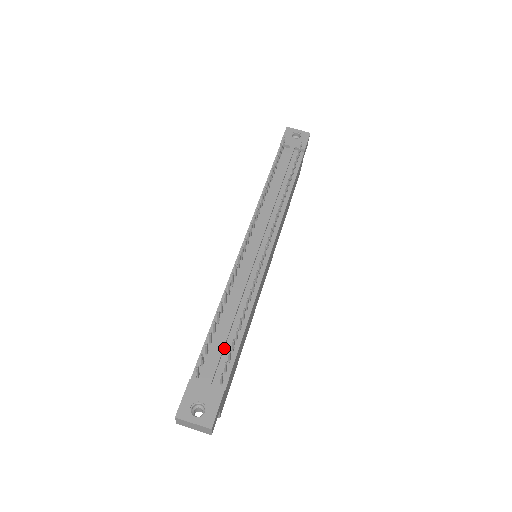
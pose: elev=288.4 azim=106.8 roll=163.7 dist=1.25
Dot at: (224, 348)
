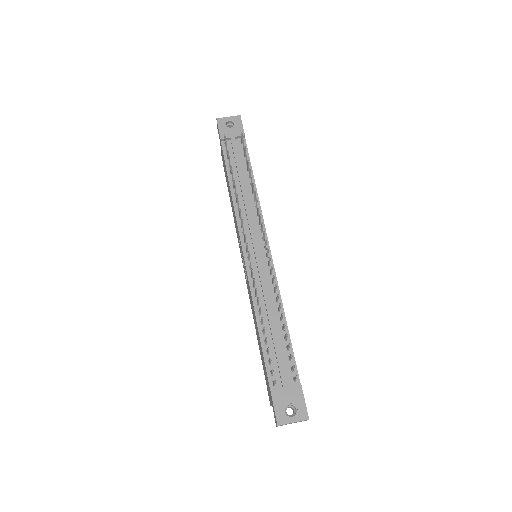
Dot at: (281, 352)
